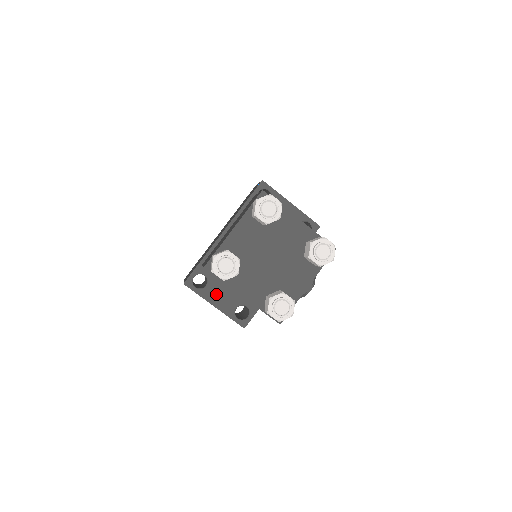
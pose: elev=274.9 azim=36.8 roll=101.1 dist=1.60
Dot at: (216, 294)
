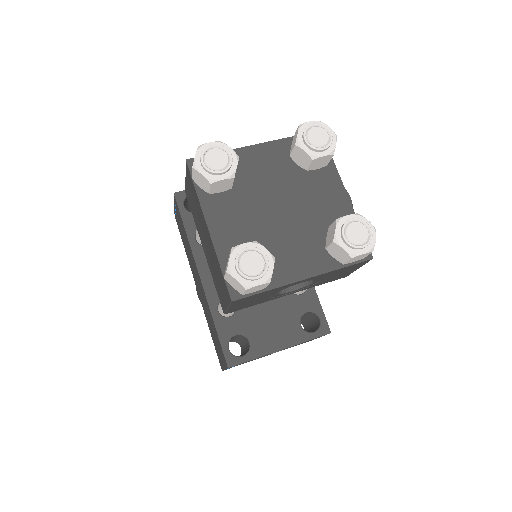
Dot at: (268, 337)
